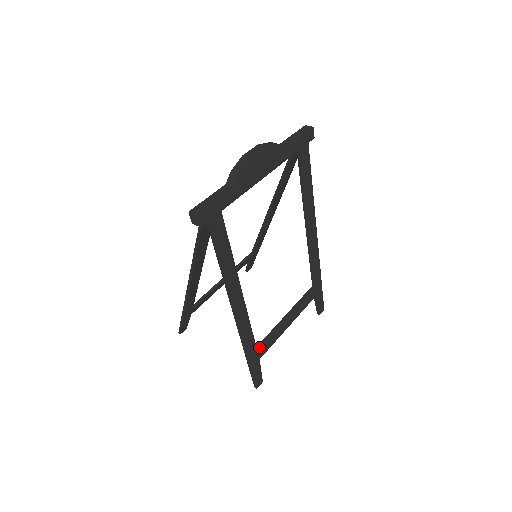
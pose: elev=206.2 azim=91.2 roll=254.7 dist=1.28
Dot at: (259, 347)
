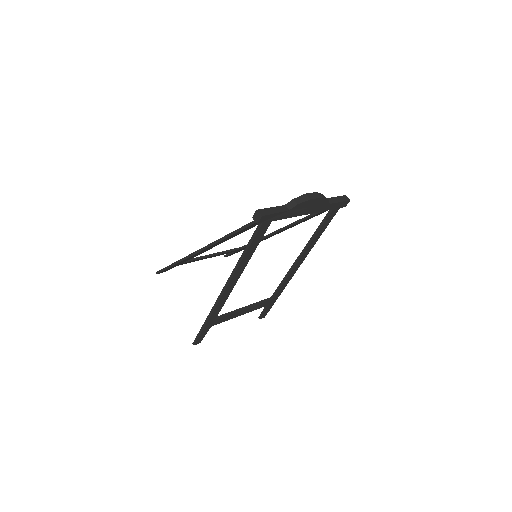
Dot at: (217, 318)
